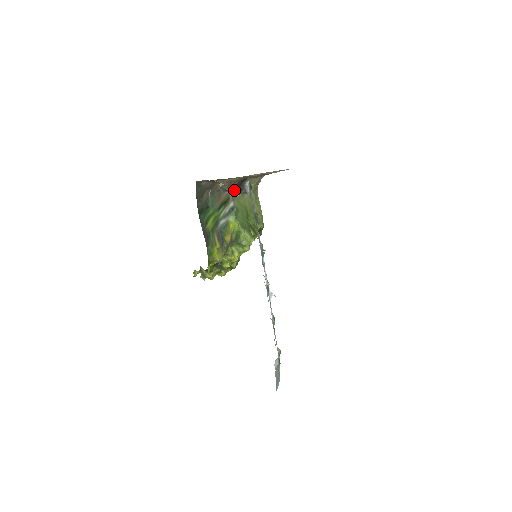
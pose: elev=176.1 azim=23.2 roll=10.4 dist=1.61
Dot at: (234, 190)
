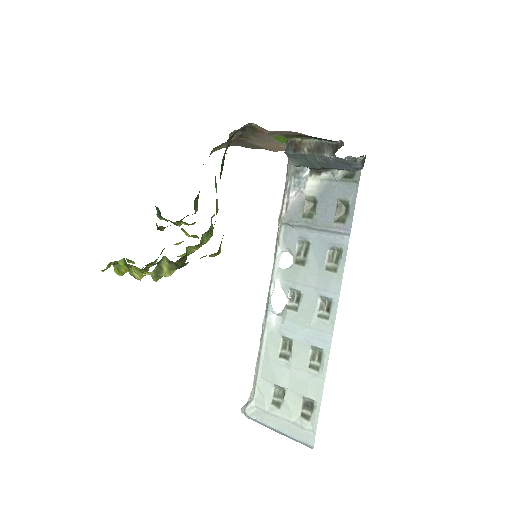
Dot at: (362, 166)
